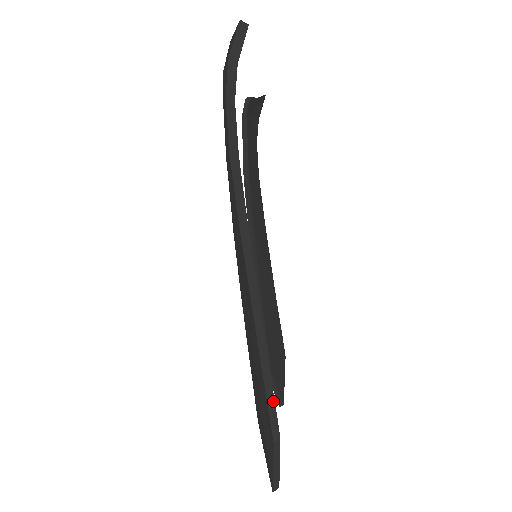
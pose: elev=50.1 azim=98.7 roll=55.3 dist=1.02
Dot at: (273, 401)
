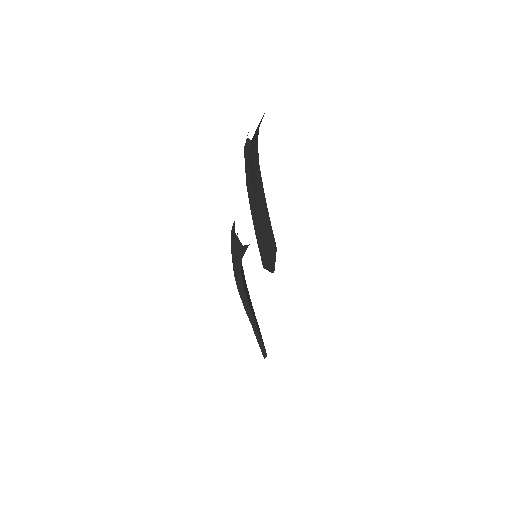
Dot at: (264, 349)
